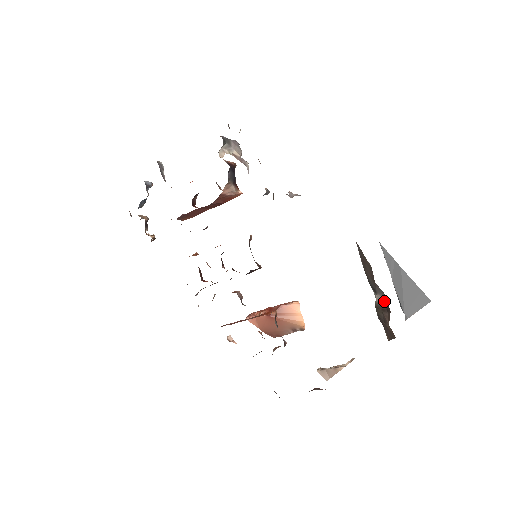
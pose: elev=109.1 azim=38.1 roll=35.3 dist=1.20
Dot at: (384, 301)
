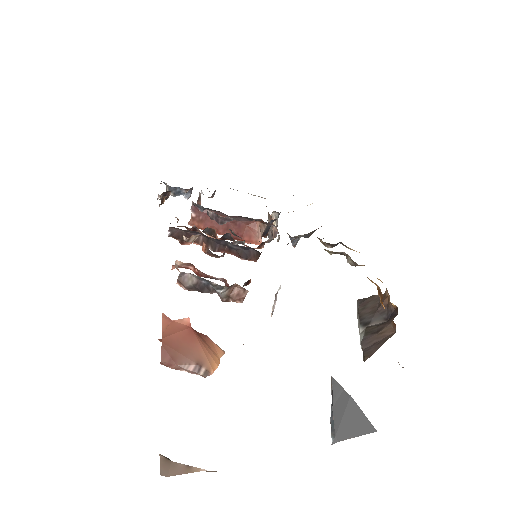
Dot at: occluded
